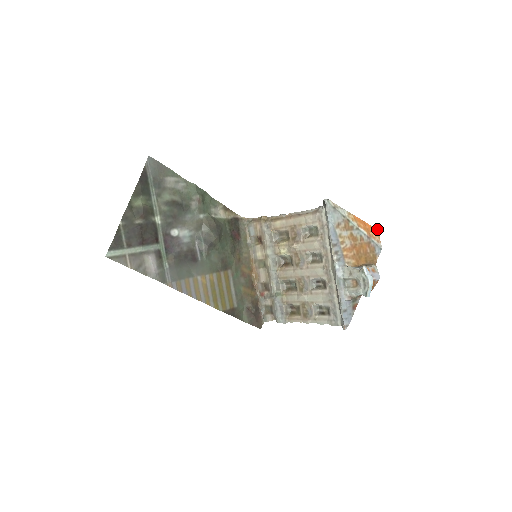
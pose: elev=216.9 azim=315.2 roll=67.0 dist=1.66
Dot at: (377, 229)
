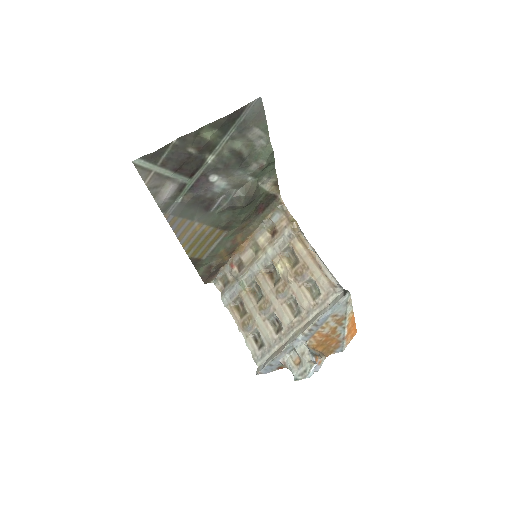
Dot at: occluded
